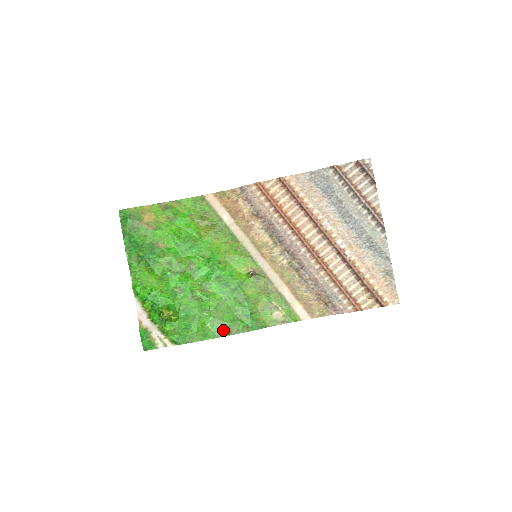
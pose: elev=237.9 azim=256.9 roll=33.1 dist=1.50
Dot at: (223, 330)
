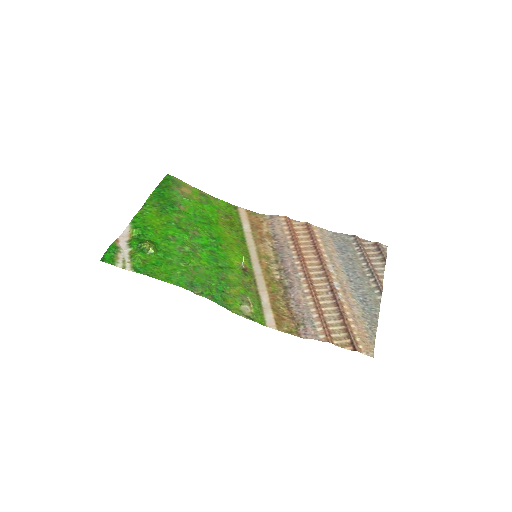
Dot at: (189, 284)
